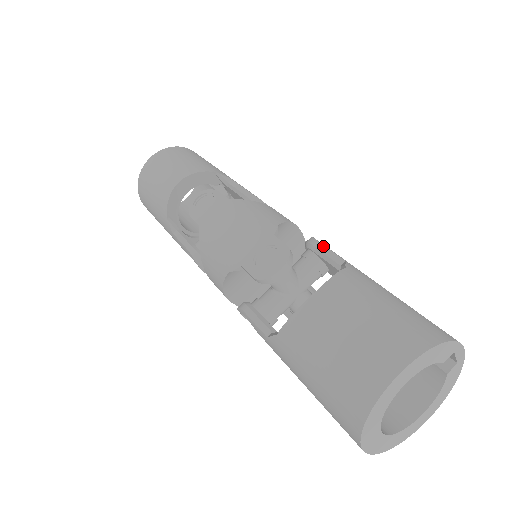
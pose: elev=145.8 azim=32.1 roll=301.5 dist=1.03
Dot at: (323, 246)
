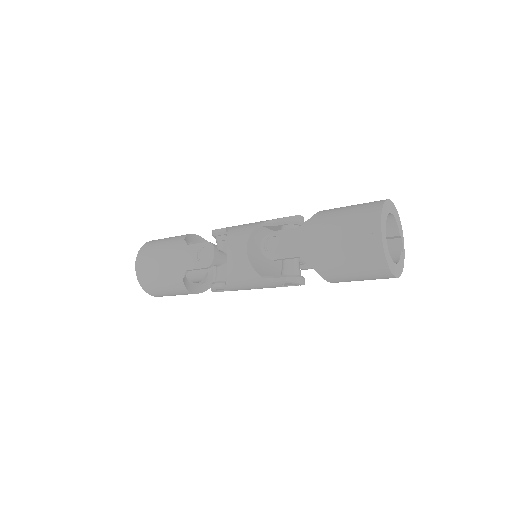
Dot at: occluded
